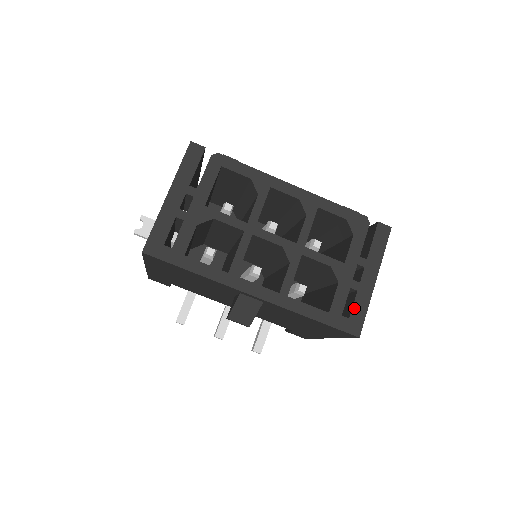
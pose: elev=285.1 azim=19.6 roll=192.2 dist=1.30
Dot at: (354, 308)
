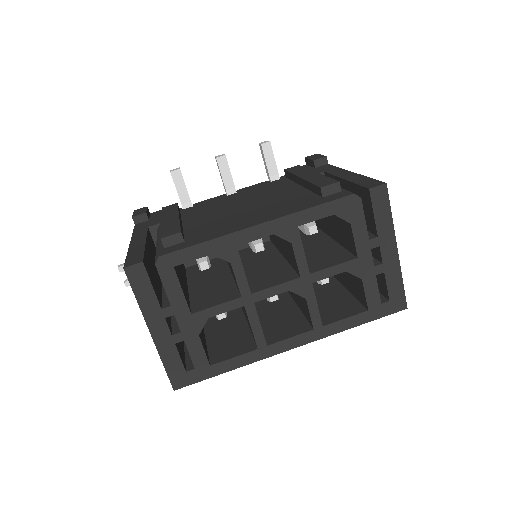
Dot at: (389, 289)
